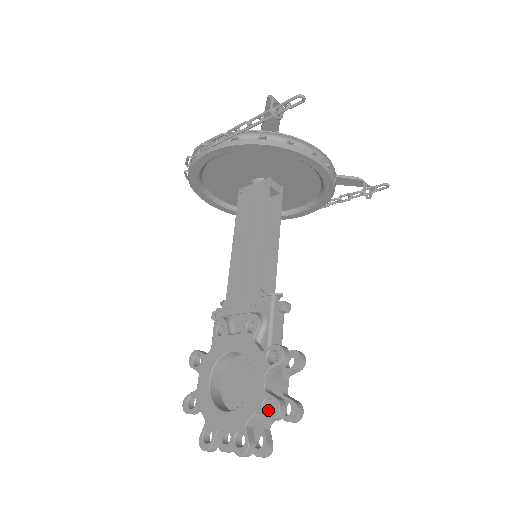
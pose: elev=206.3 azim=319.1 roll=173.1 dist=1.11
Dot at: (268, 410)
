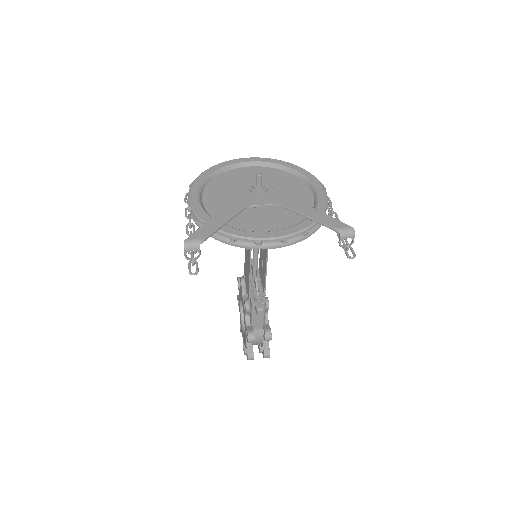
Dot at: occluded
